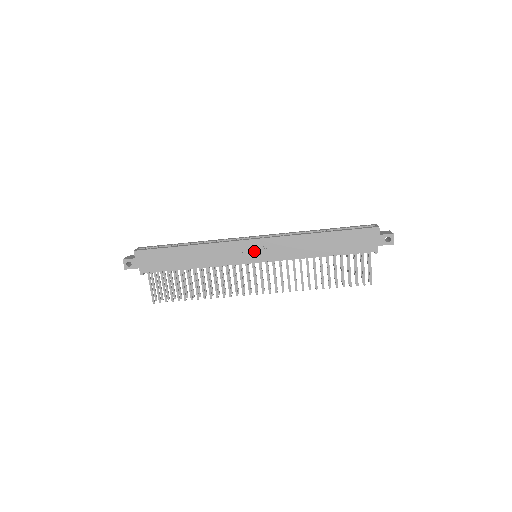
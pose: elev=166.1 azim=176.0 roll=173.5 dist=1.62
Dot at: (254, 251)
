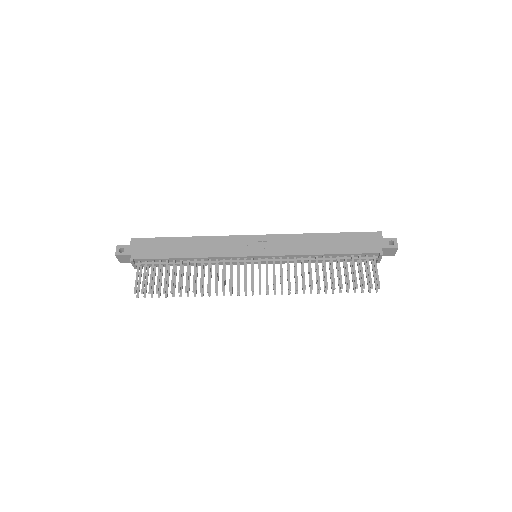
Dot at: (255, 245)
